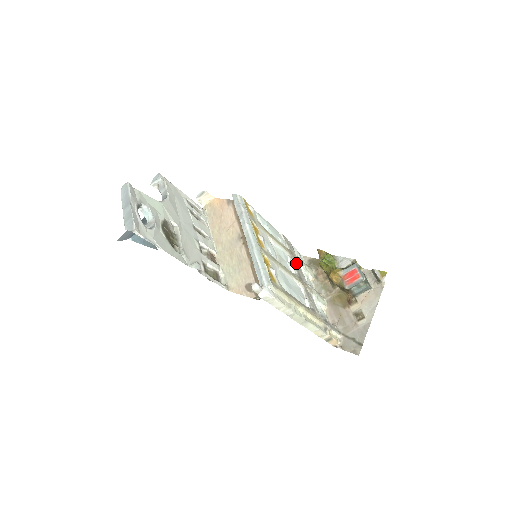
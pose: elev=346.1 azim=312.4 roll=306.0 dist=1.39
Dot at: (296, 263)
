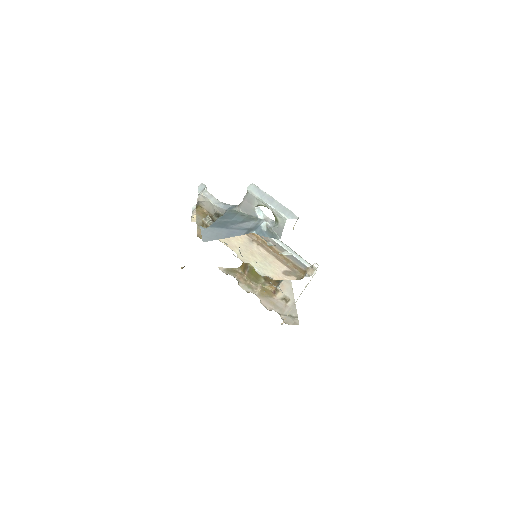
Dot at: occluded
